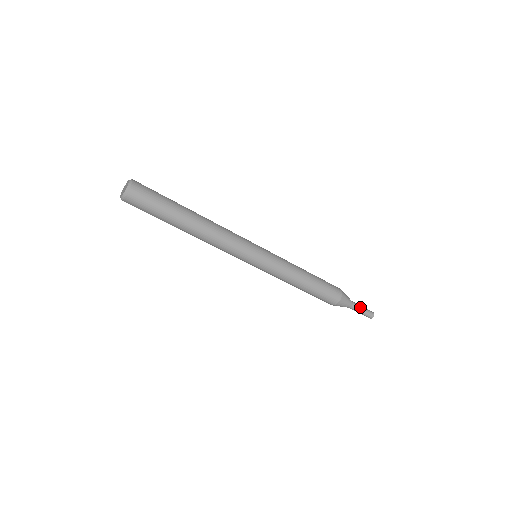
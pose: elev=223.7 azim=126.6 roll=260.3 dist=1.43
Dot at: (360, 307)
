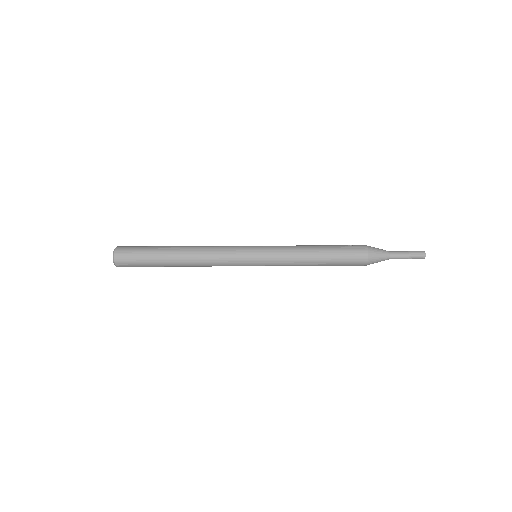
Dot at: (401, 252)
